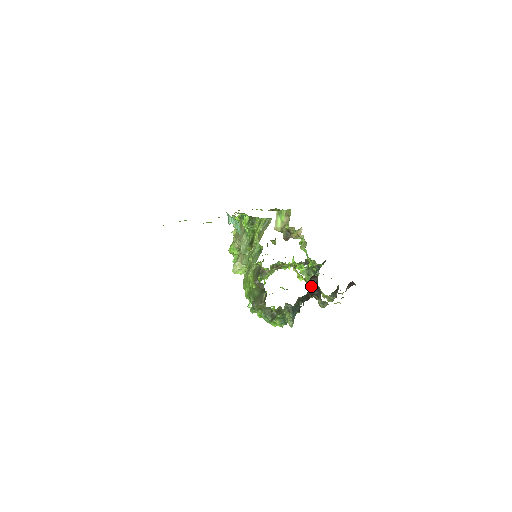
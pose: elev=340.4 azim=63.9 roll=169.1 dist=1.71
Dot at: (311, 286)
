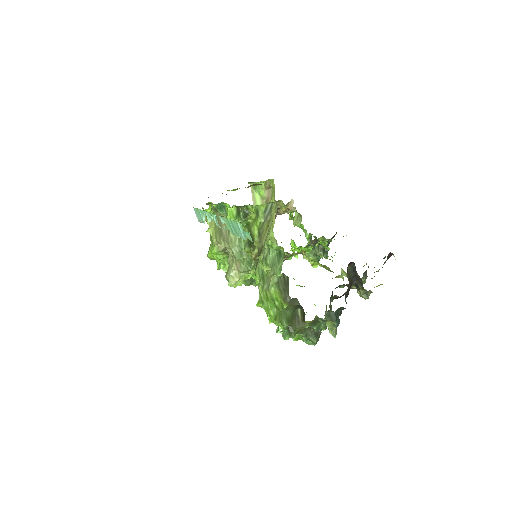
Dot at: (349, 277)
